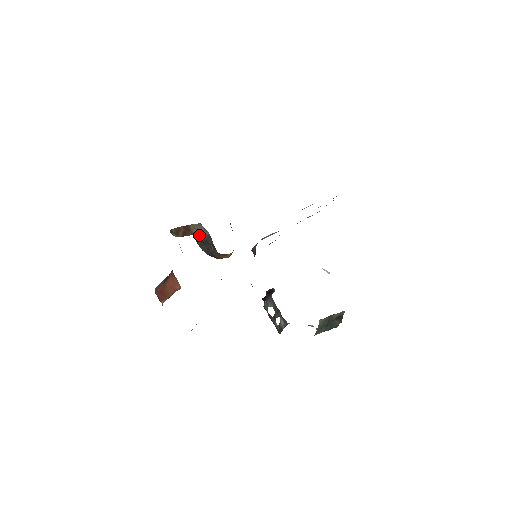
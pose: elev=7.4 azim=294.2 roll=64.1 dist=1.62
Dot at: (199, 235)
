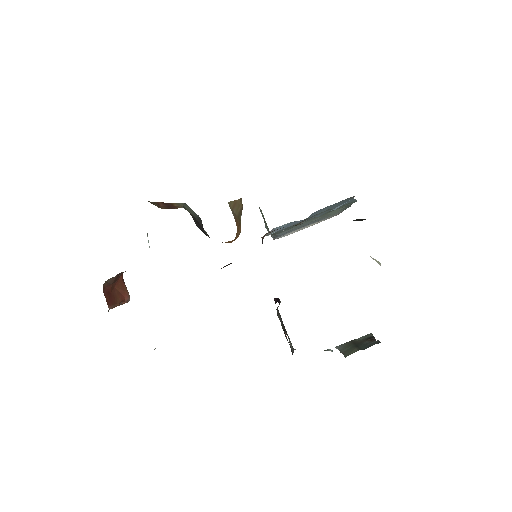
Dot at: occluded
